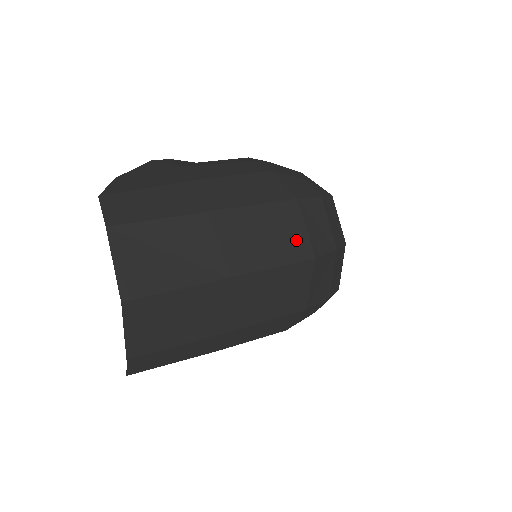
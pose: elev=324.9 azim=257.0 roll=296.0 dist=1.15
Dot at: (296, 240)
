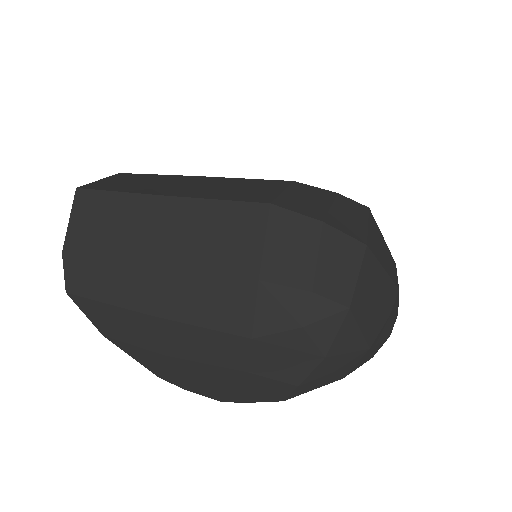
Dot at: (261, 194)
